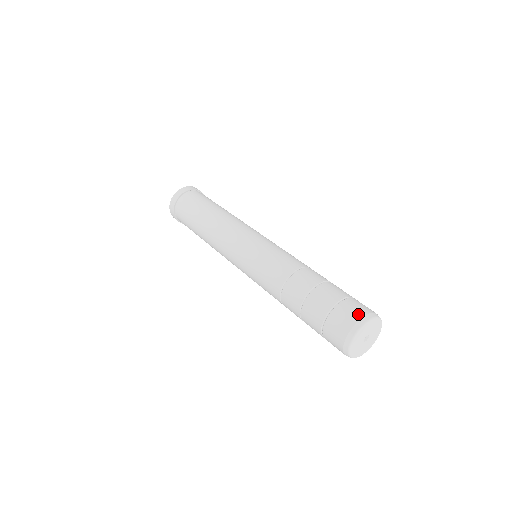
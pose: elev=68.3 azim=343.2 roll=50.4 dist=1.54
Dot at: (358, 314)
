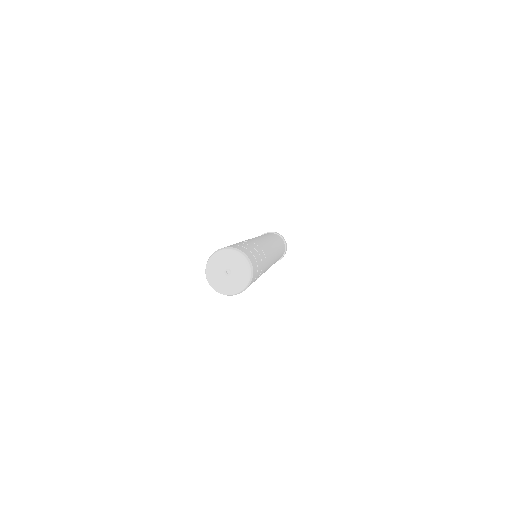
Dot at: occluded
